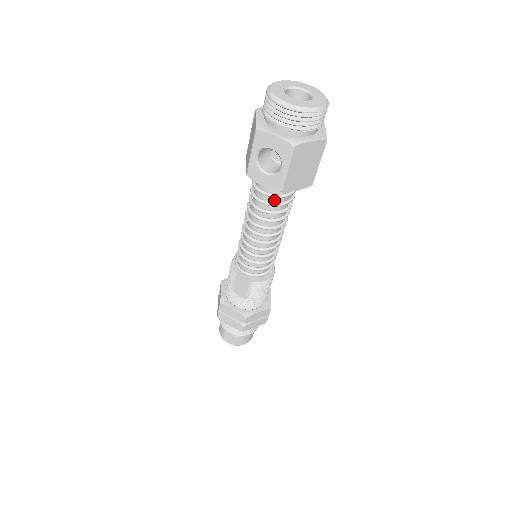
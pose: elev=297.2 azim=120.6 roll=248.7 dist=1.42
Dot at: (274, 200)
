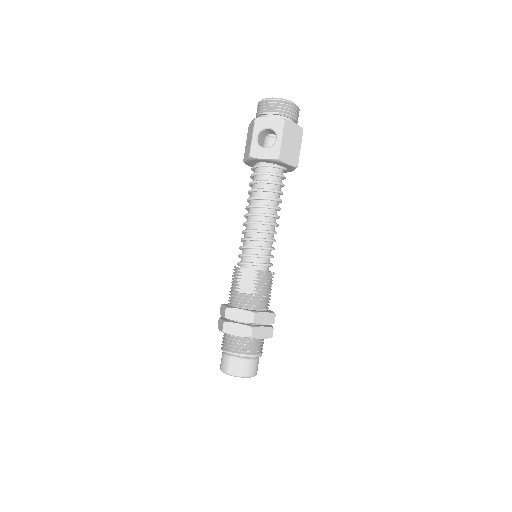
Dot at: (271, 180)
